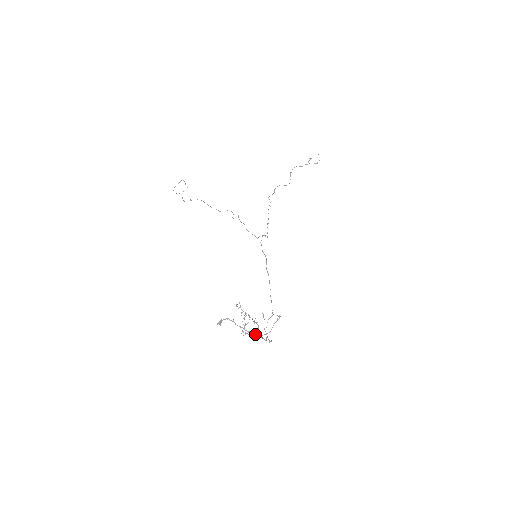
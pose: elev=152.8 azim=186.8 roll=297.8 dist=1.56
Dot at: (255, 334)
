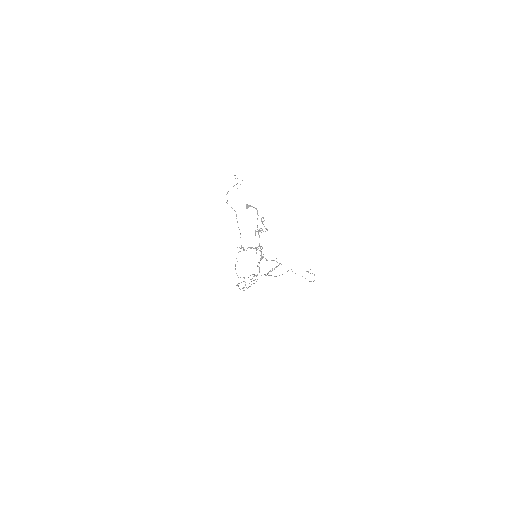
Dot at: (260, 246)
